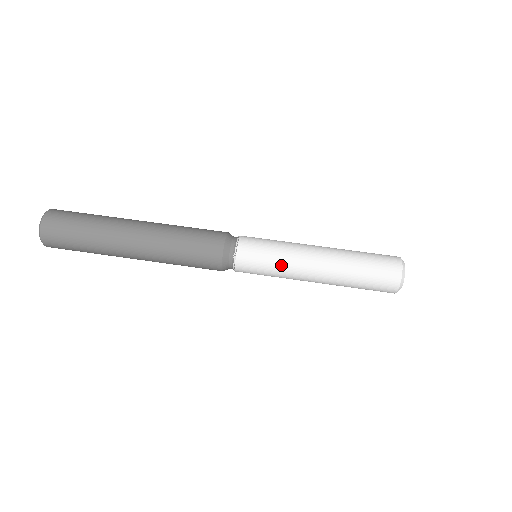
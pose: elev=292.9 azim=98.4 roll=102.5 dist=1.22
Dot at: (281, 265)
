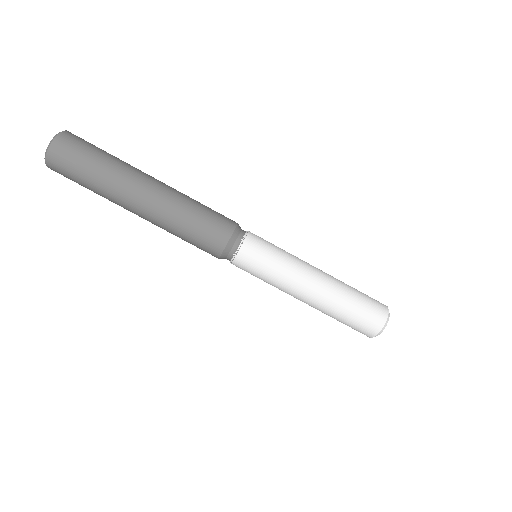
Dot at: occluded
